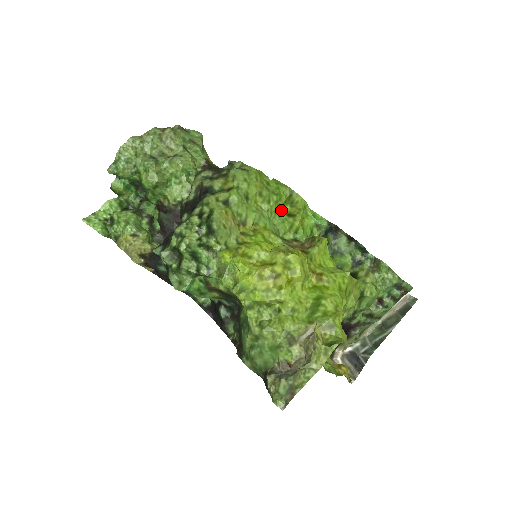
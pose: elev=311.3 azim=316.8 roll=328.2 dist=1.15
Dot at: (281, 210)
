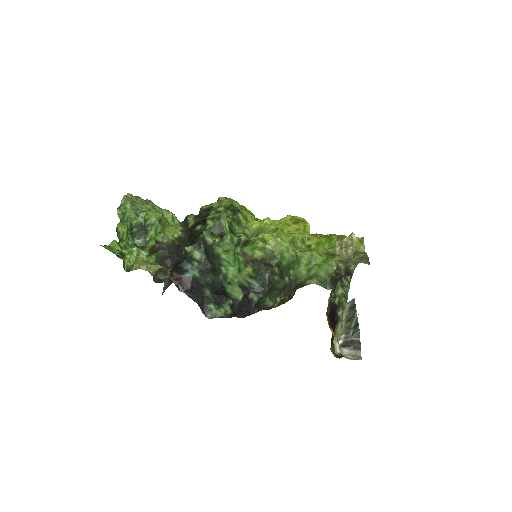
Dot at: occluded
